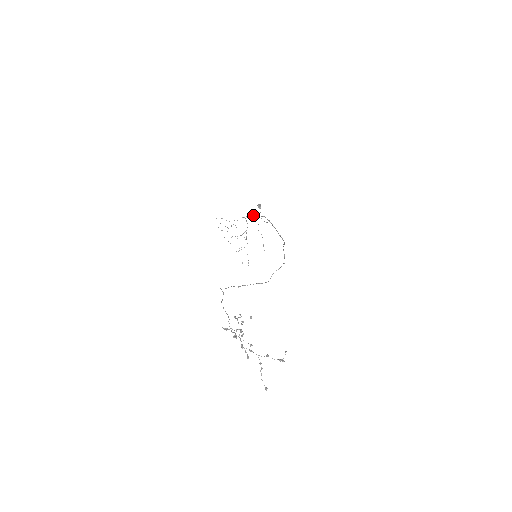
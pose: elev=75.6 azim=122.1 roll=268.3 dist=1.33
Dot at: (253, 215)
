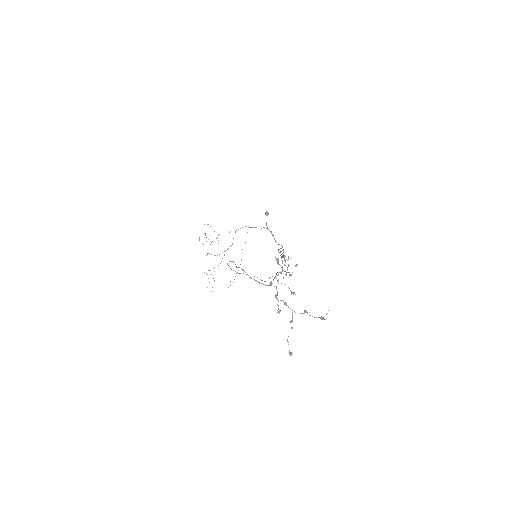
Dot at: (249, 227)
